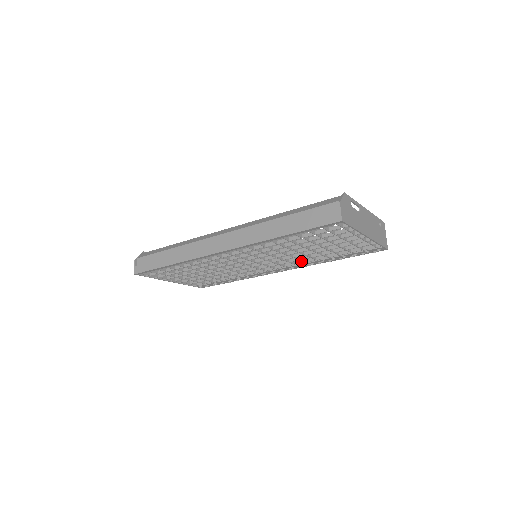
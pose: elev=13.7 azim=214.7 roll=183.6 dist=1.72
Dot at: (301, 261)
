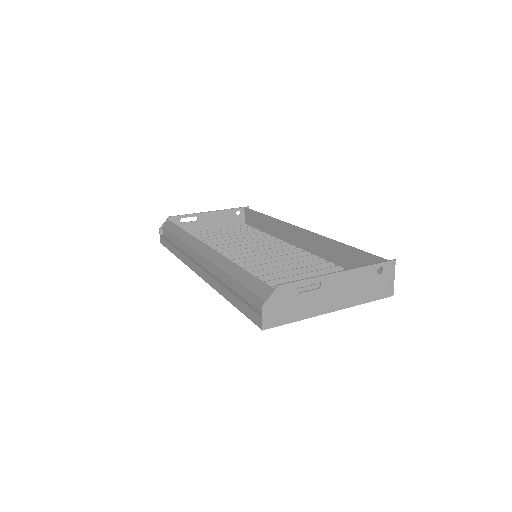
Dot at: occluded
